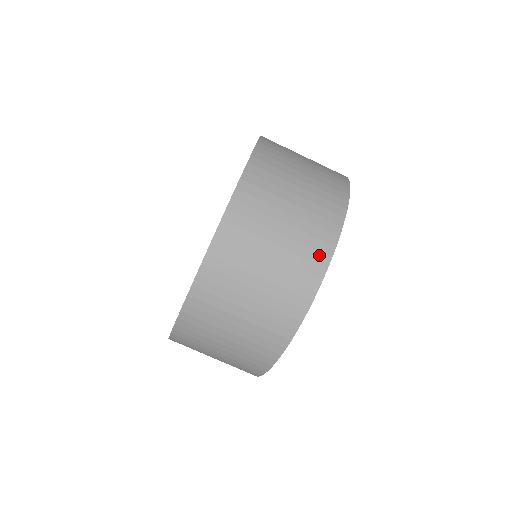
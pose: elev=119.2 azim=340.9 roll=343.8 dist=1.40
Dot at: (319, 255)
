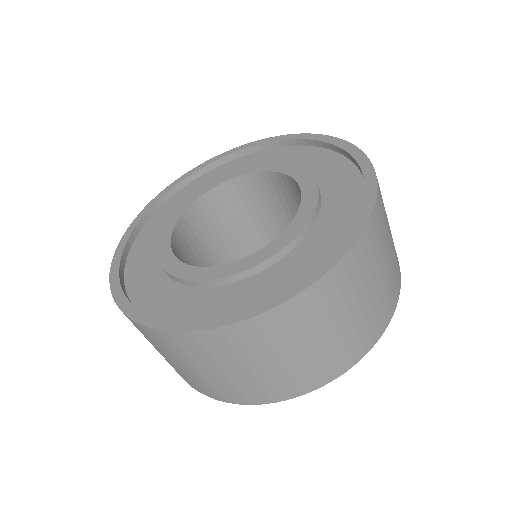
Dot at: (398, 281)
